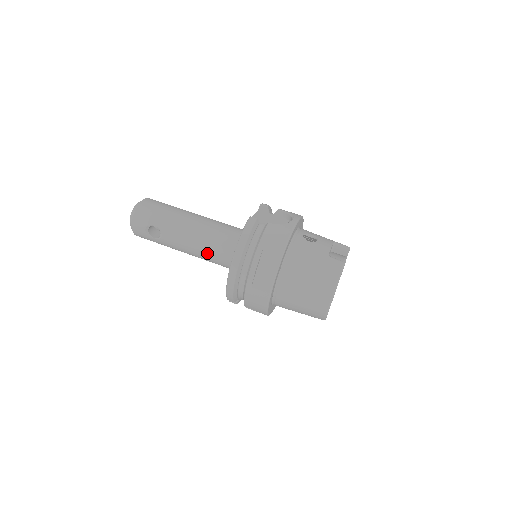
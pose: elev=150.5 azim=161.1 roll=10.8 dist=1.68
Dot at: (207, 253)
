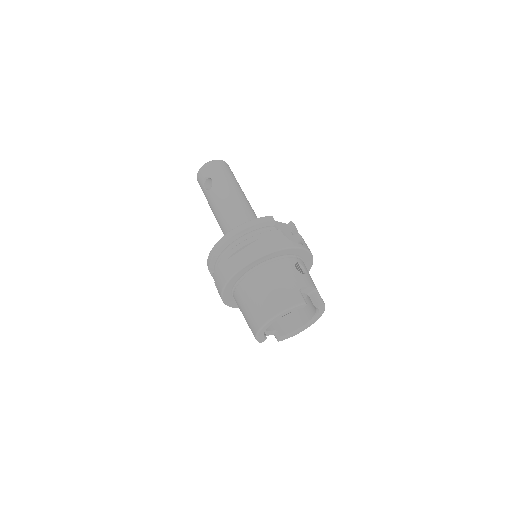
Dot at: (225, 223)
